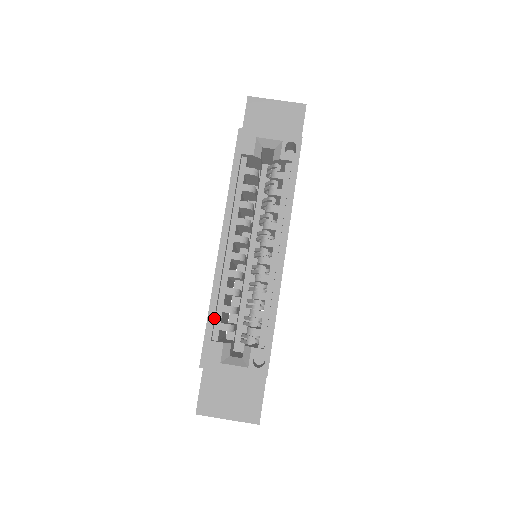
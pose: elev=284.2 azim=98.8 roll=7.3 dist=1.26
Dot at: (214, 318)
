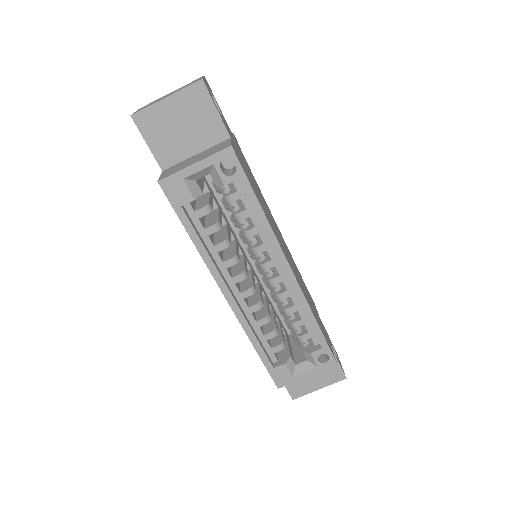
Dot at: (264, 352)
